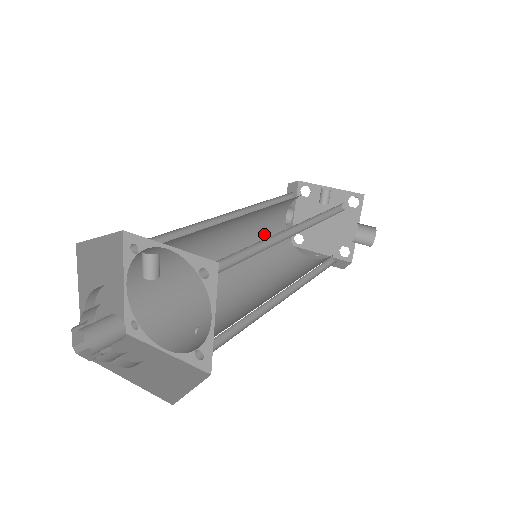
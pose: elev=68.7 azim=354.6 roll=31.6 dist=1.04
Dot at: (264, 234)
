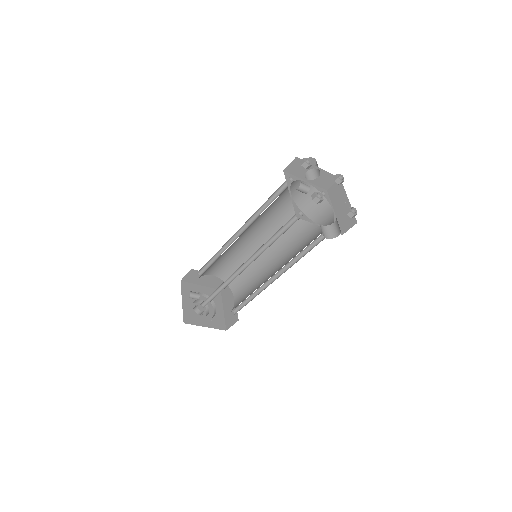
Dot at: (288, 206)
